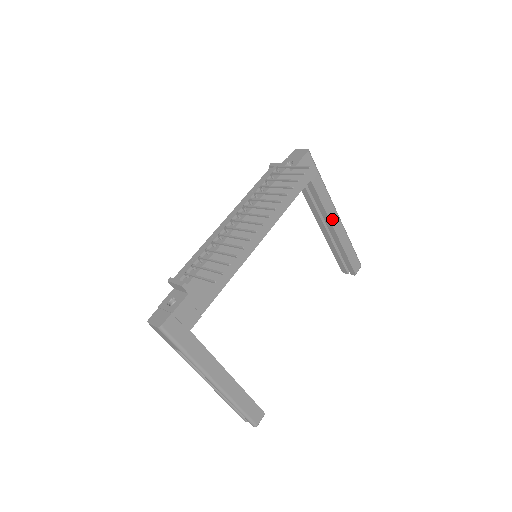
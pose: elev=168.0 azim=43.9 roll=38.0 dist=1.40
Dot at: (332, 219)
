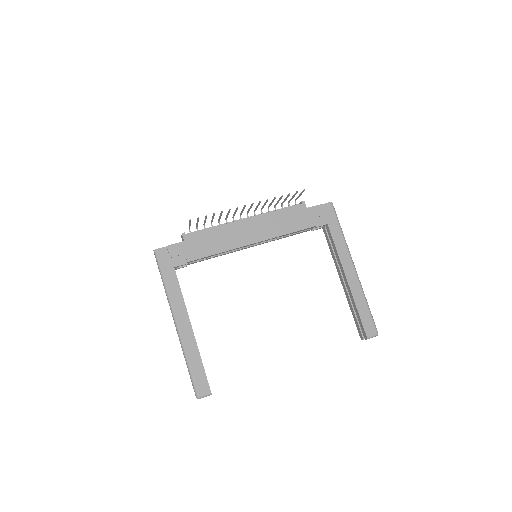
Dot at: (346, 267)
